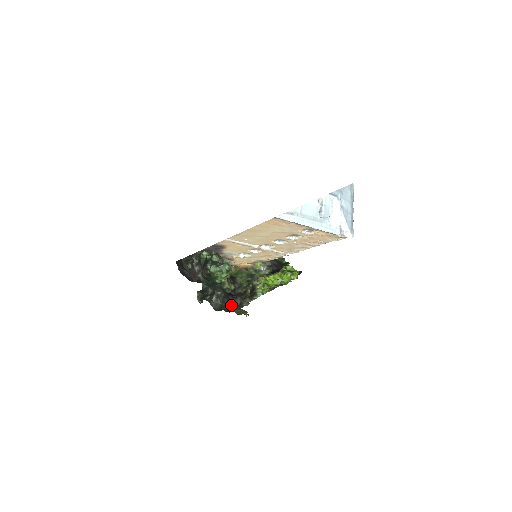
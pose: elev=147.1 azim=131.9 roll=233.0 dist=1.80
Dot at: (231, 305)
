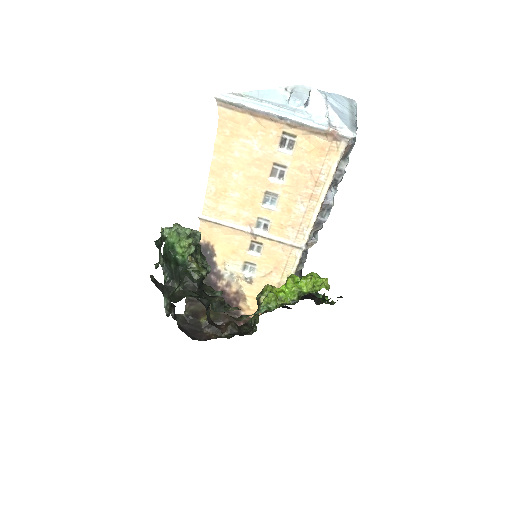
Dot at: (200, 297)
